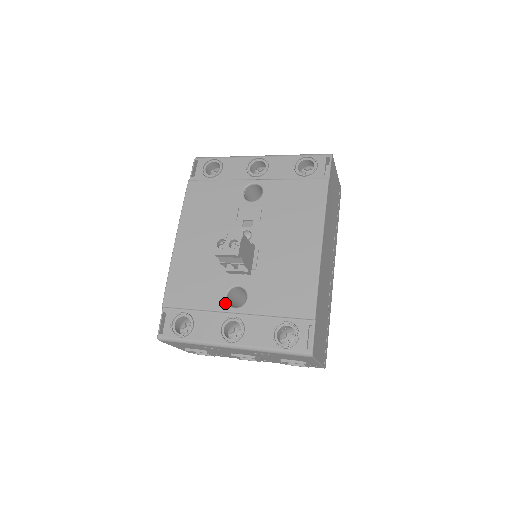
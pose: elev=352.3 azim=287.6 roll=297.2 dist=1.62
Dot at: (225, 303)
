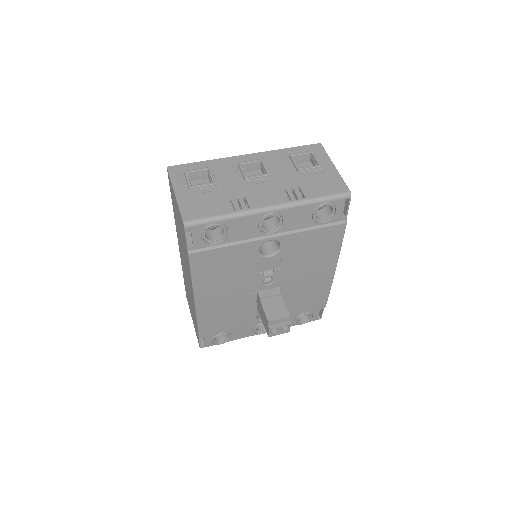
Dot at: (256, 321)
